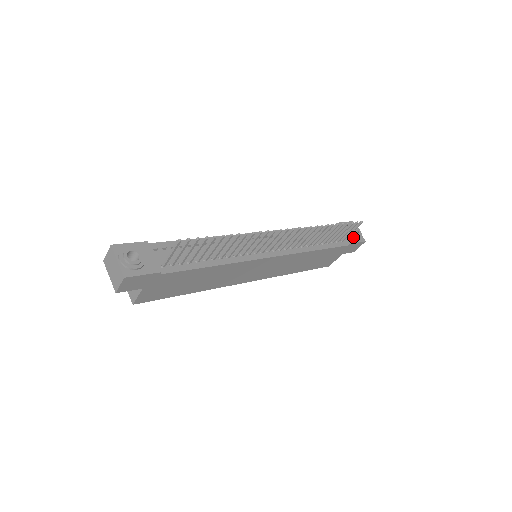
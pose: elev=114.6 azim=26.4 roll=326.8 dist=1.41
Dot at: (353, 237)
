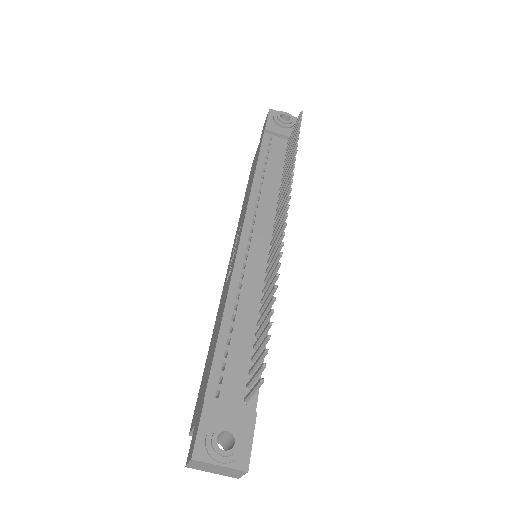
Dot at: (290, 128)
